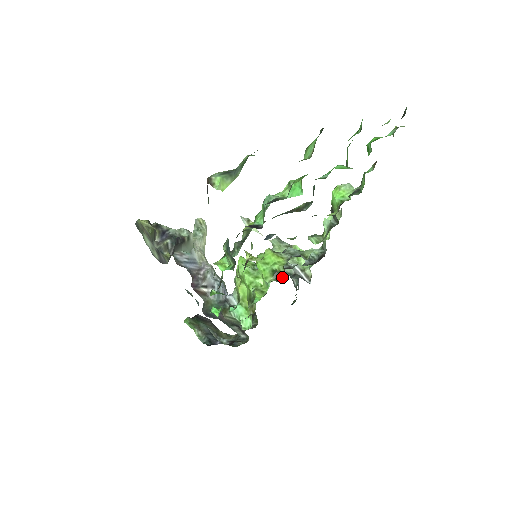
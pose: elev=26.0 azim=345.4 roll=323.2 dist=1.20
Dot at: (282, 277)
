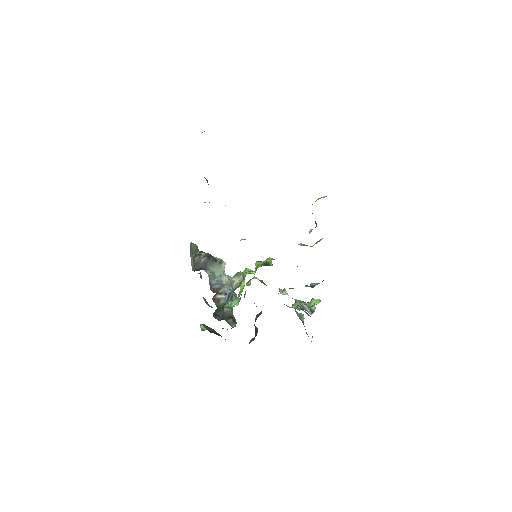
Dot at: (289, 307)
